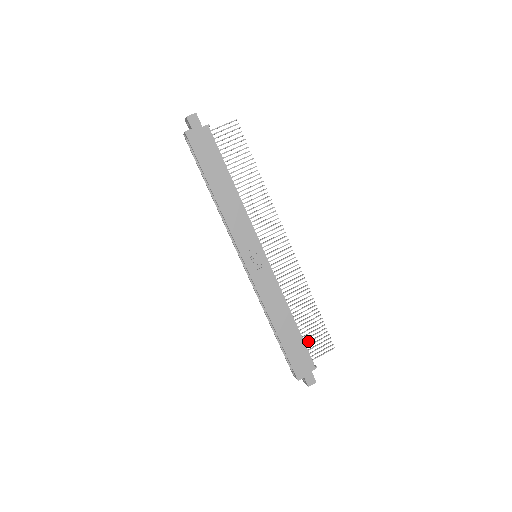
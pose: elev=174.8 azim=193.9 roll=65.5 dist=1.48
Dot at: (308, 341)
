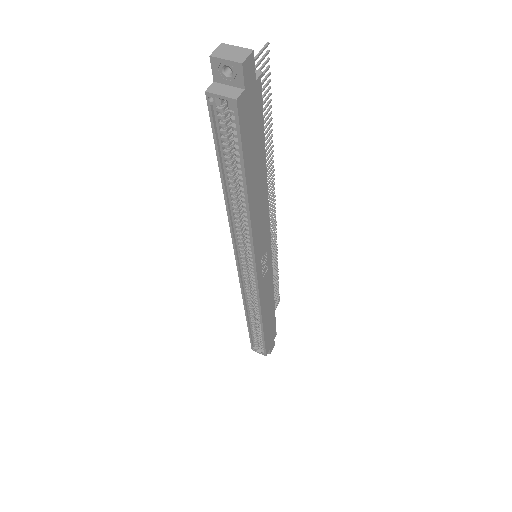
Dot at: occluded
